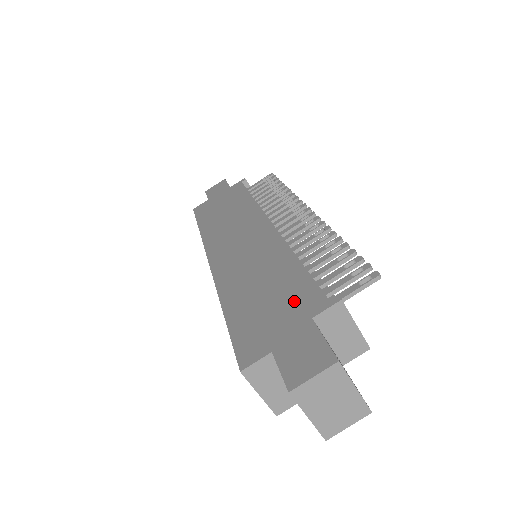
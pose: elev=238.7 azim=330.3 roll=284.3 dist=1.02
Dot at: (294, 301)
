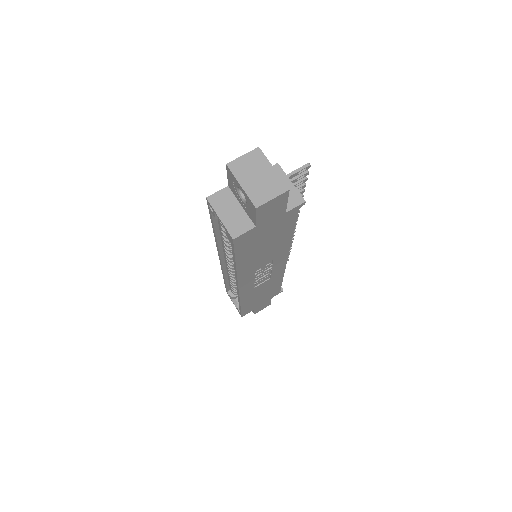
Dot at: occluded
